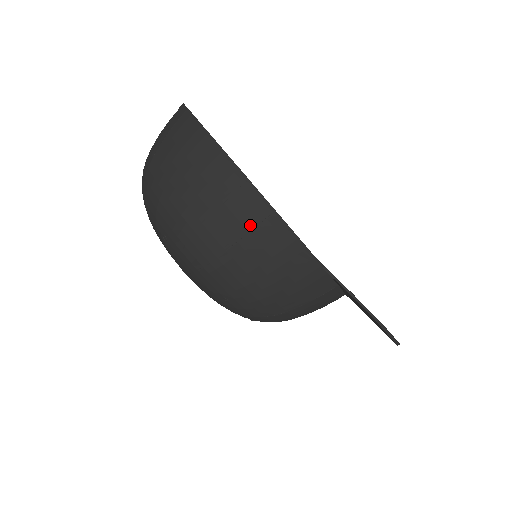
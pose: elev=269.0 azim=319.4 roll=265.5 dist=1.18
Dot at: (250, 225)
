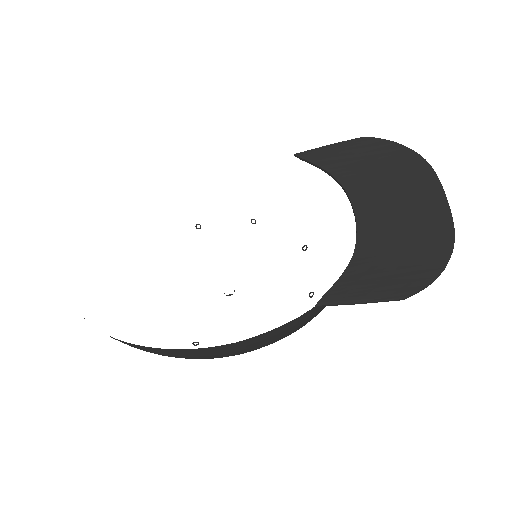
Dot at: (229, 352)
